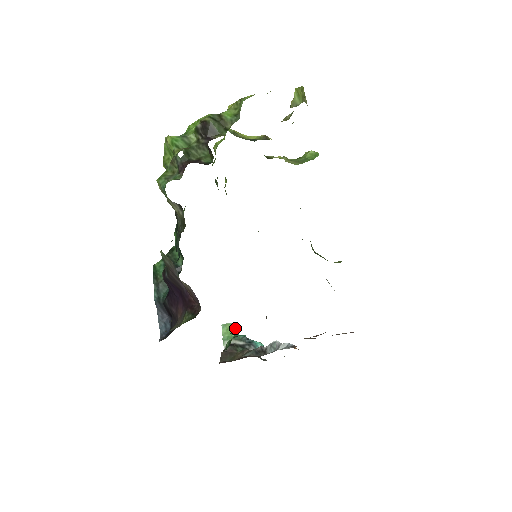
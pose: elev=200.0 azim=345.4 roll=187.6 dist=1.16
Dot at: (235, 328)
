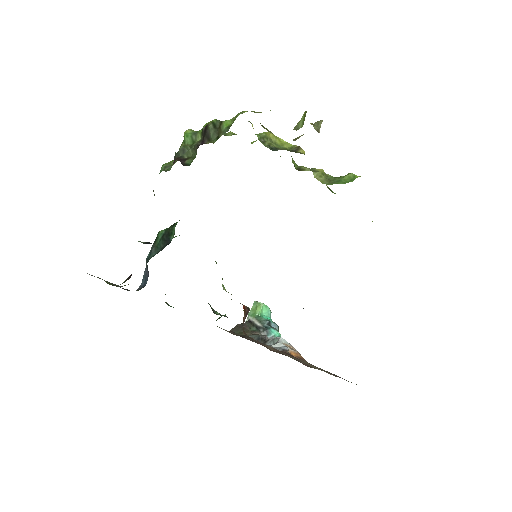
Dot at: (267, 309)
